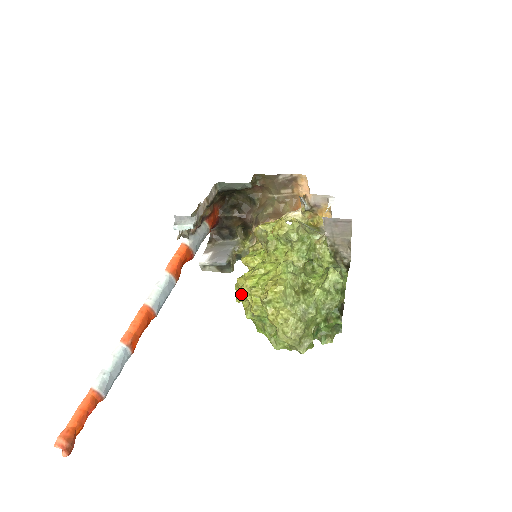
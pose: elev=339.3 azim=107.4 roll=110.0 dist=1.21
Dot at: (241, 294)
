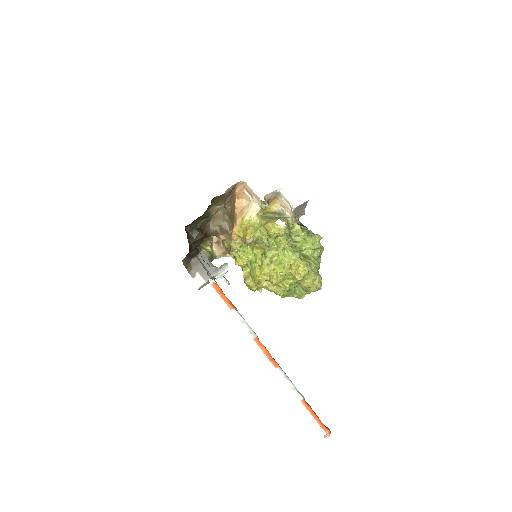
Dot at: (264, 285)
